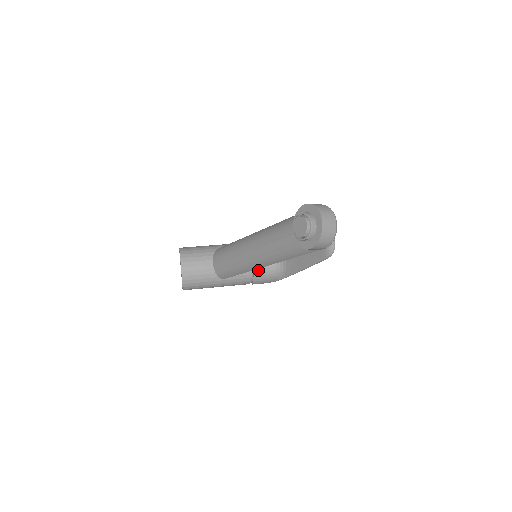
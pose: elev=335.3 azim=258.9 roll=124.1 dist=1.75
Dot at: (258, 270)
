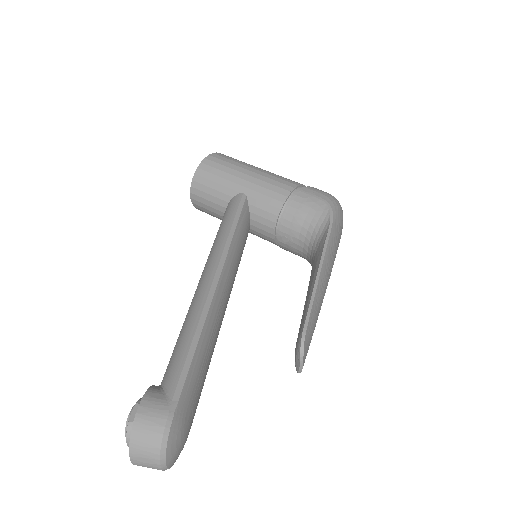
Dot at: (284, 248)
